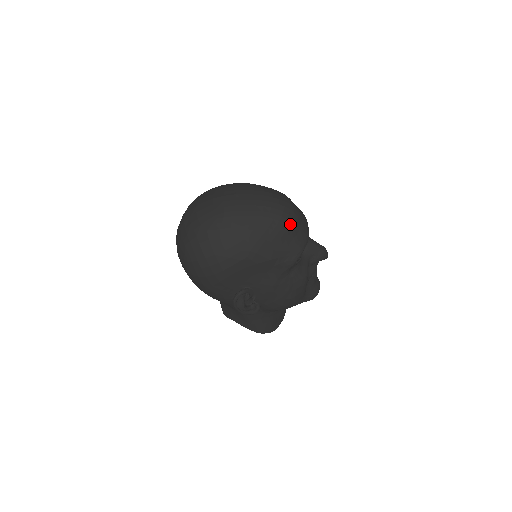
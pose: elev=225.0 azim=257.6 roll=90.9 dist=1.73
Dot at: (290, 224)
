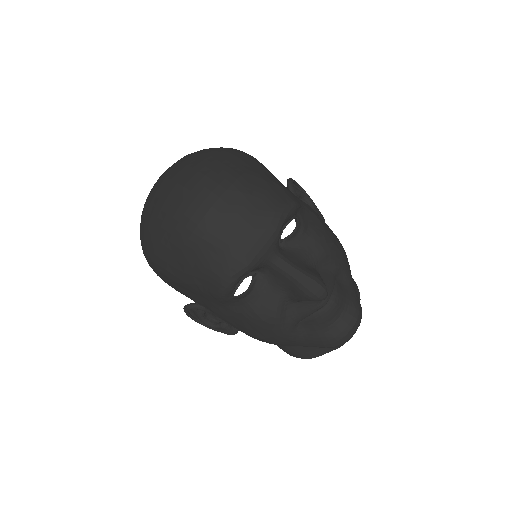
Dot at: (199, 241)
